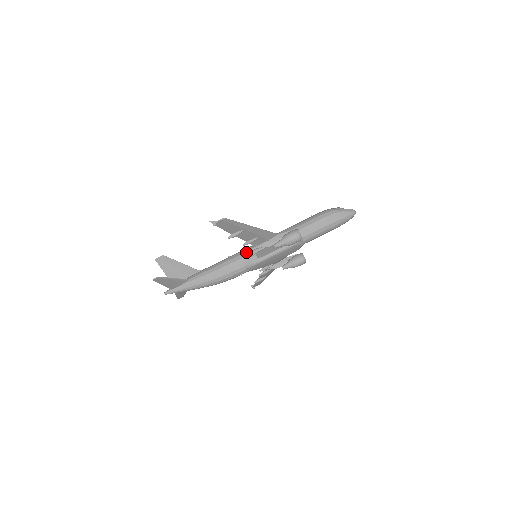
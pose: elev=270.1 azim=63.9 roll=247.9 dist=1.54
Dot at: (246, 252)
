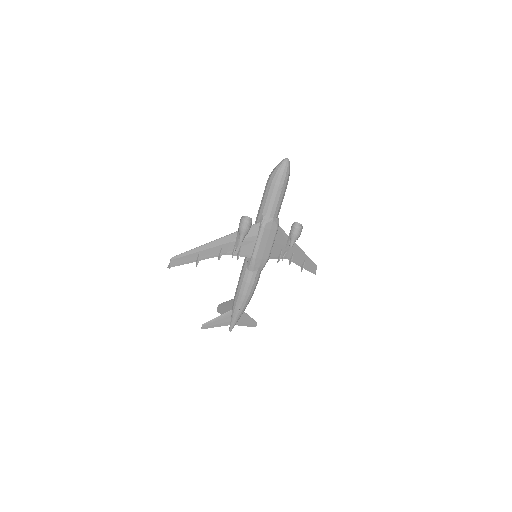
Dot at: (244, 260)
